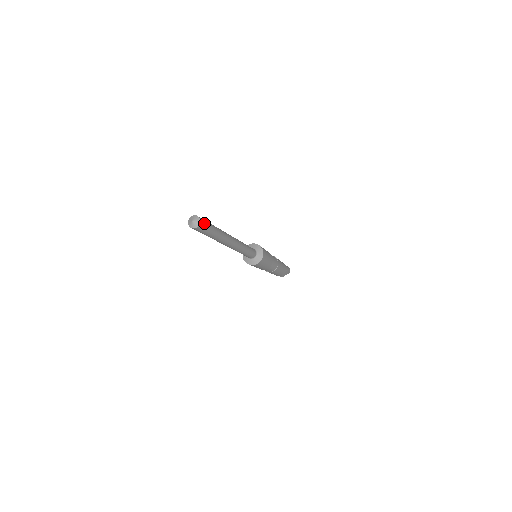
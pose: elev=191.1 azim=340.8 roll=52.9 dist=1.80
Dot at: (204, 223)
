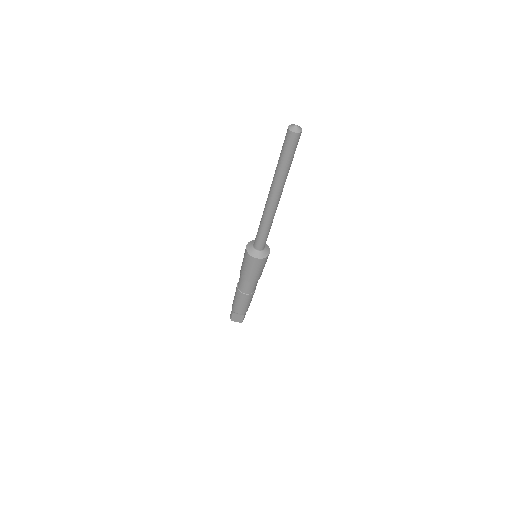
Dot at: occluded
